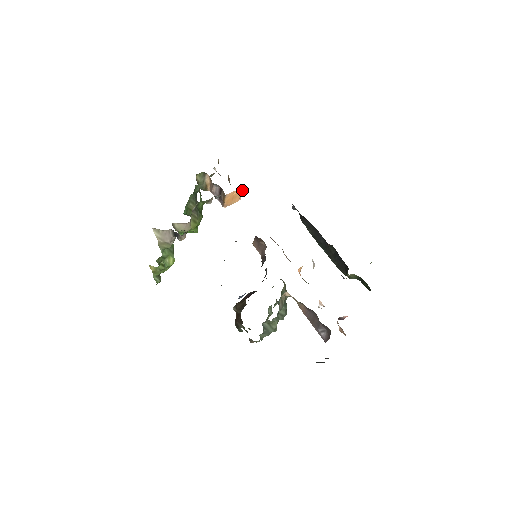
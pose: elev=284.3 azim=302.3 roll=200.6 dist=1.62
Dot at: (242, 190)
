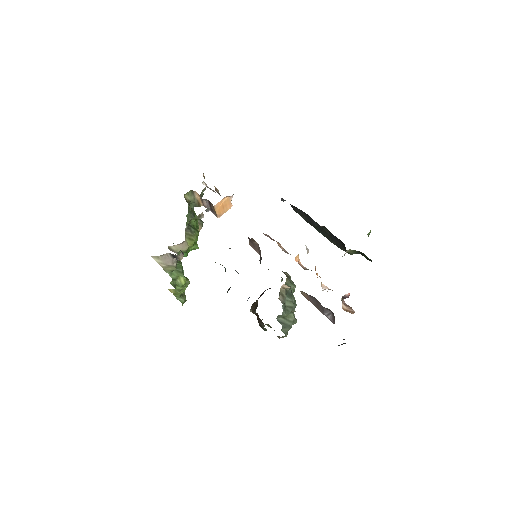
Dot at: (229, 197)
